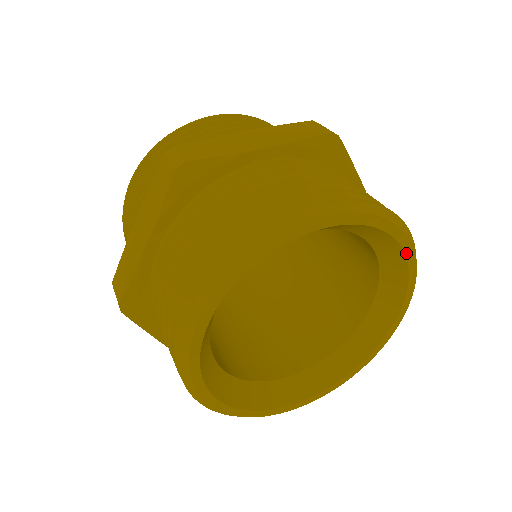
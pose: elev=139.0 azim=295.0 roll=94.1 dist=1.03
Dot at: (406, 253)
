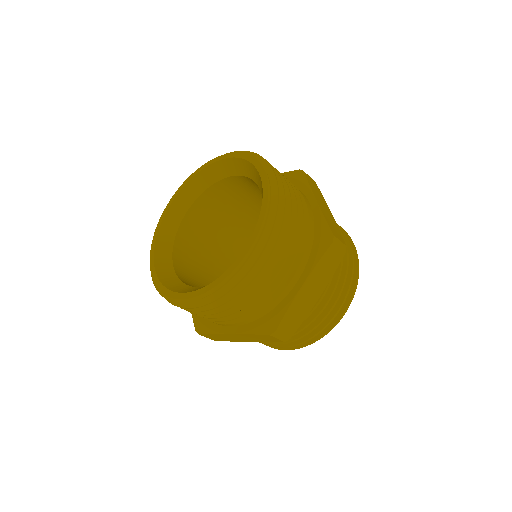
Dot at: occluded
